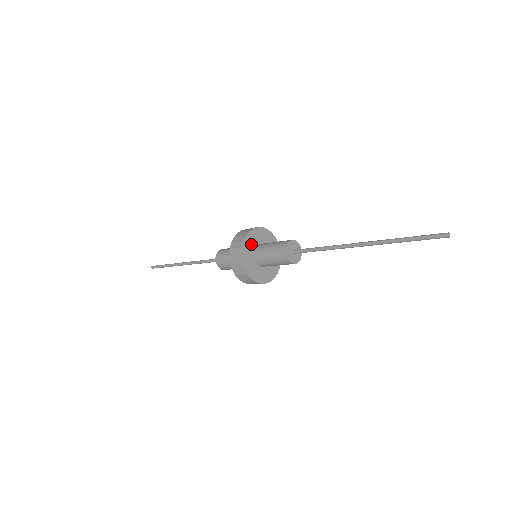
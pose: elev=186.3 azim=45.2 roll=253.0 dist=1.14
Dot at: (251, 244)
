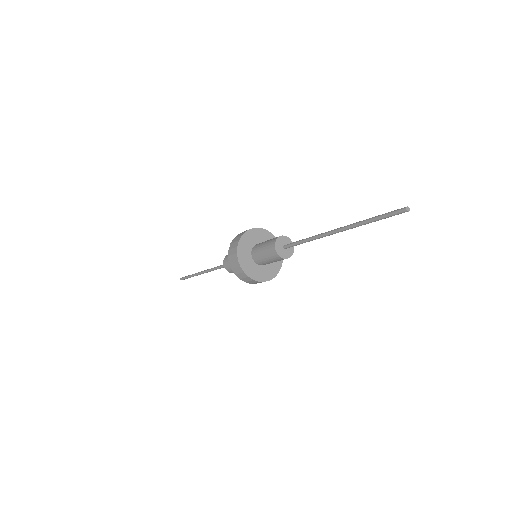
Dot at: (260, 237)
